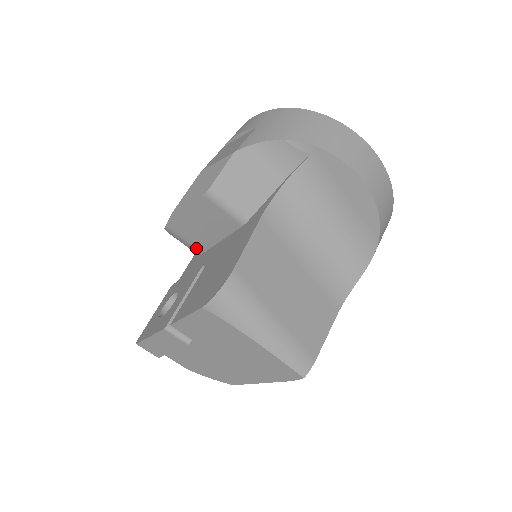
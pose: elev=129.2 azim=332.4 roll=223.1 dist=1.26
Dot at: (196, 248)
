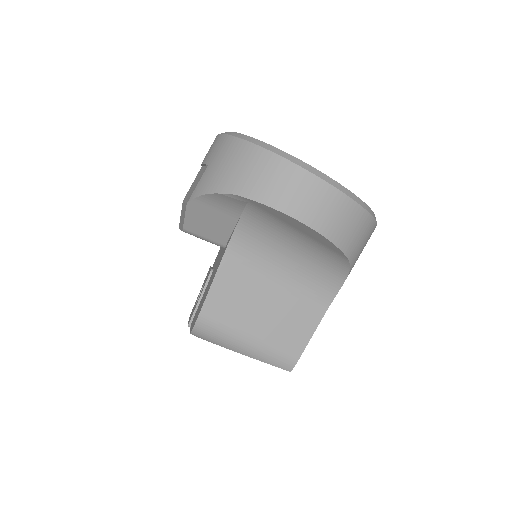
Dot at: occluded
